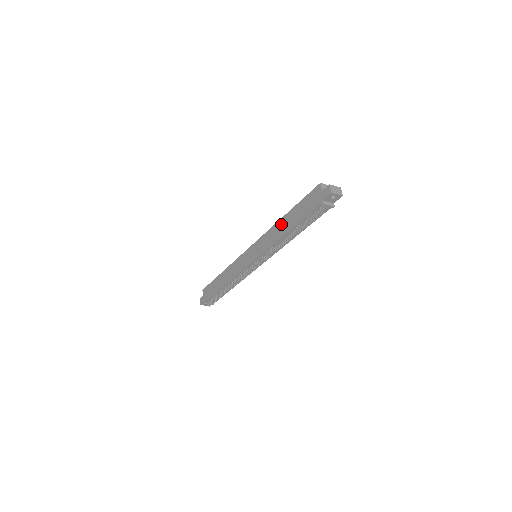
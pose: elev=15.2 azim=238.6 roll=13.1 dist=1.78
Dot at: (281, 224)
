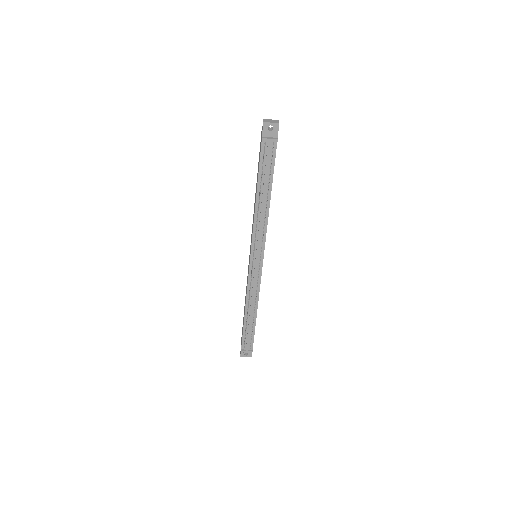
Dot at: (255, 198)
